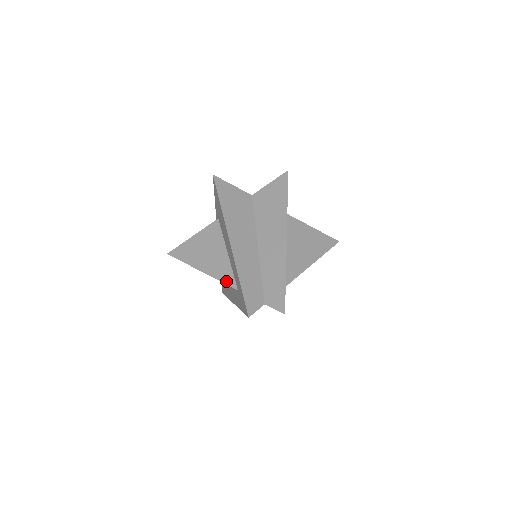
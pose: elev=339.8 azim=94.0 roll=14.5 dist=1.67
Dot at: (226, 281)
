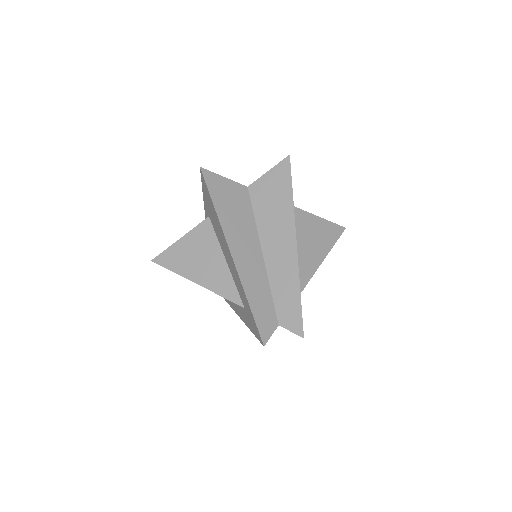
Dot at: (229, 296)
